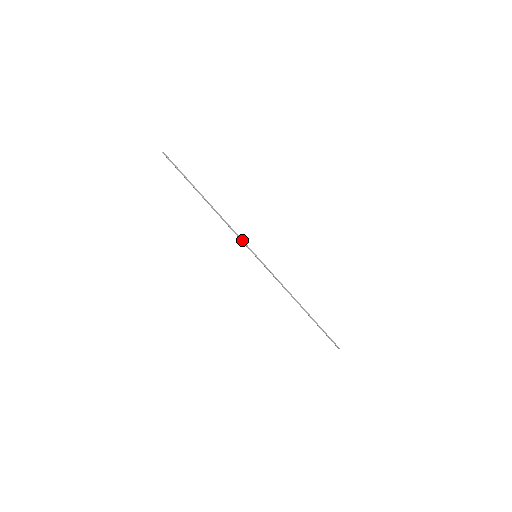
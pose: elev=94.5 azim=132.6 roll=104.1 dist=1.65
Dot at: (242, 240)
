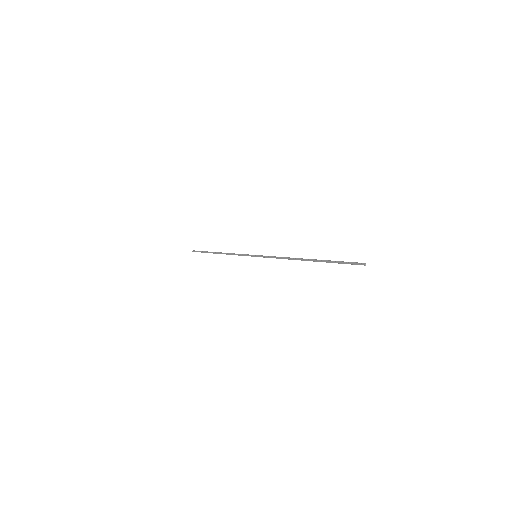
Dot at: (244, 254)
